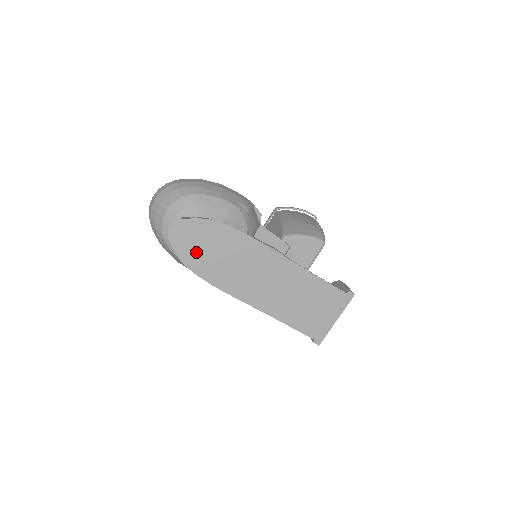
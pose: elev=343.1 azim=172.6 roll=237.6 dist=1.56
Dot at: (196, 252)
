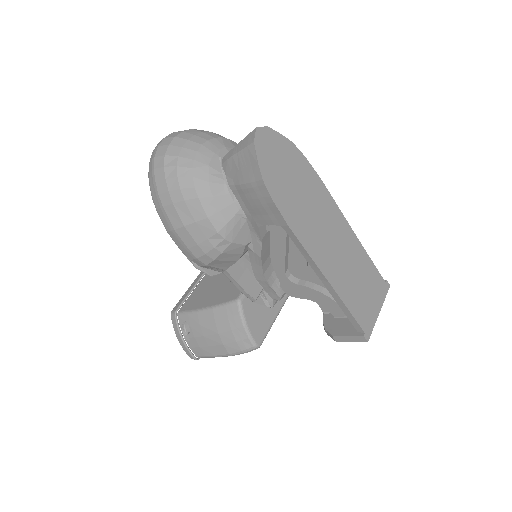
Dot at: (277, 174)
